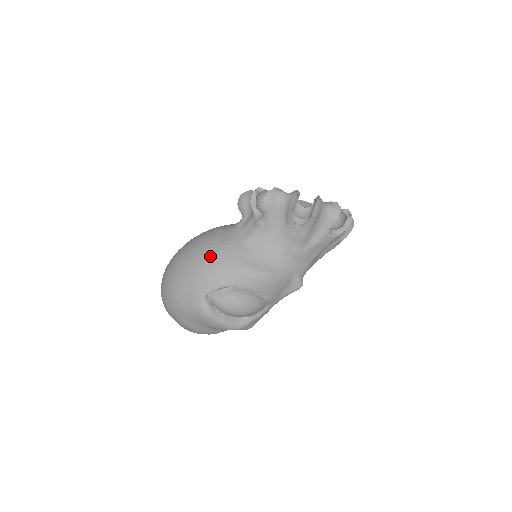
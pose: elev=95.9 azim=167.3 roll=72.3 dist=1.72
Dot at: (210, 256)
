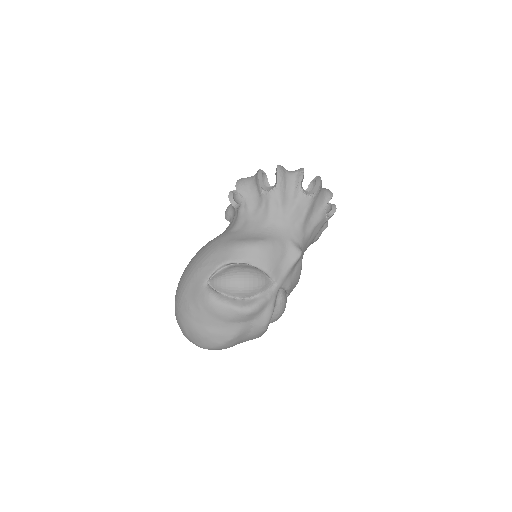
Dot at: (204, 251)
